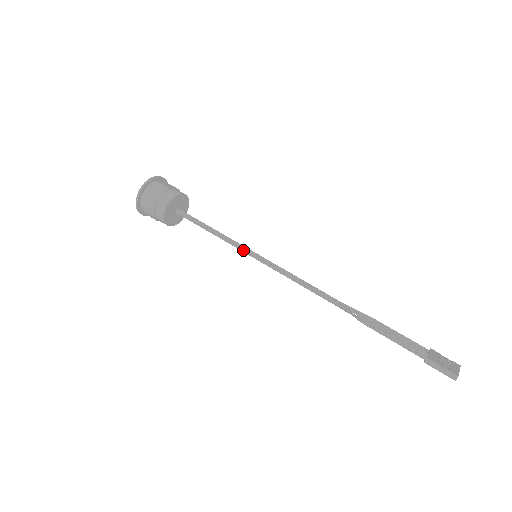
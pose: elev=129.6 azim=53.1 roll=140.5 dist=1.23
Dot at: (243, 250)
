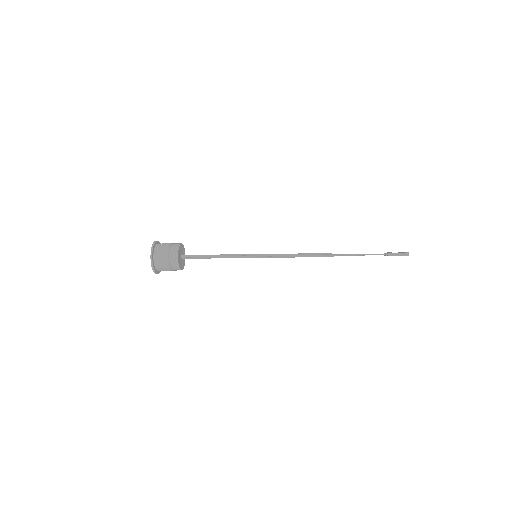
Dot at: (246, 257)
